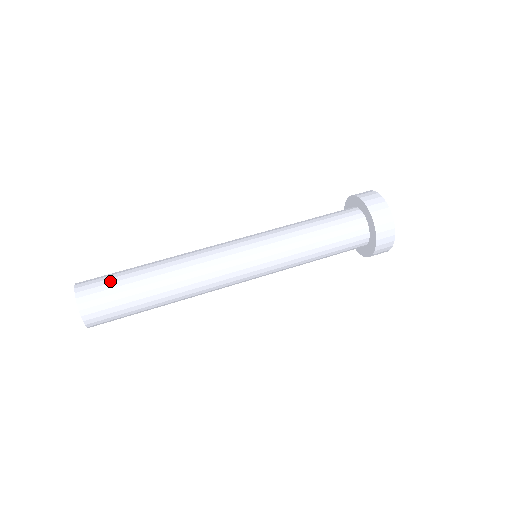
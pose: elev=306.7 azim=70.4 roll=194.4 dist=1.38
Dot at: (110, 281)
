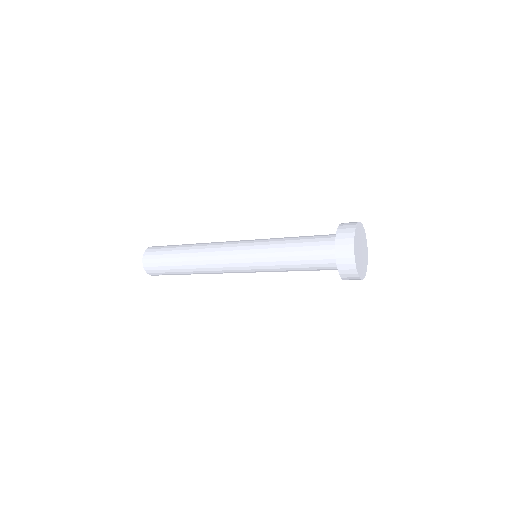
Dot at: (166, 246)
